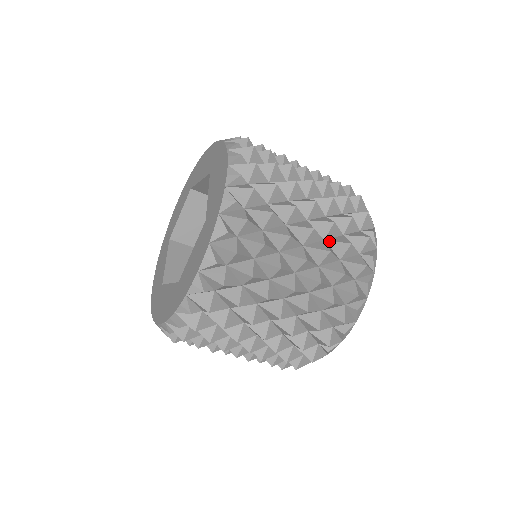
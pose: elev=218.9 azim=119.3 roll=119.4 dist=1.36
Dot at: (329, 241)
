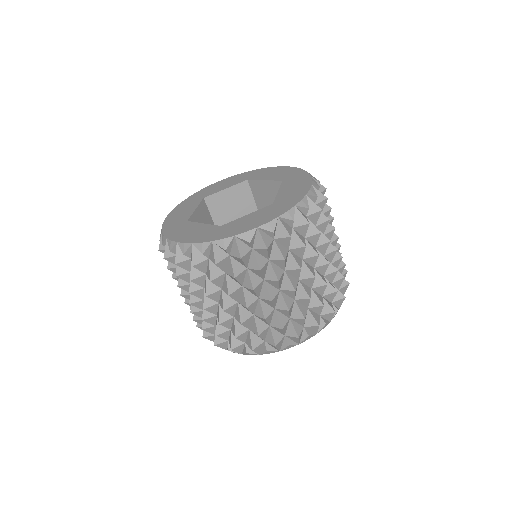
Dot at: (326, 279)
